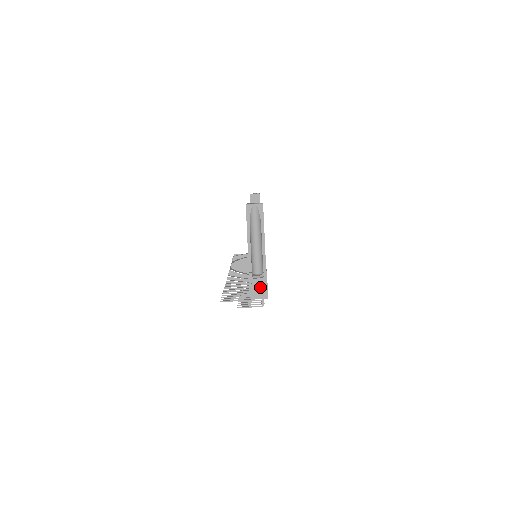
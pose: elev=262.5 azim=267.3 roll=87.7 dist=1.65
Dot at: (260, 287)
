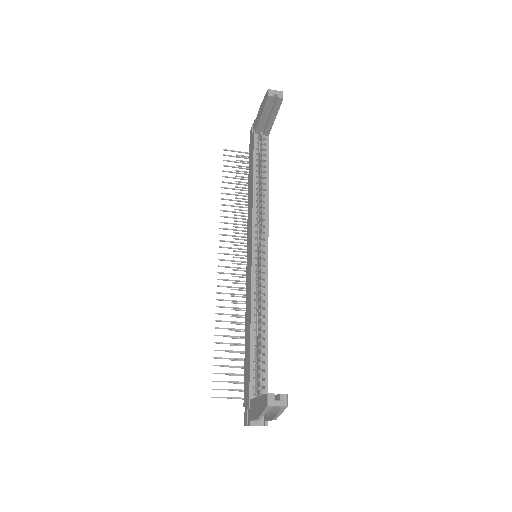
Dot at: occluded
